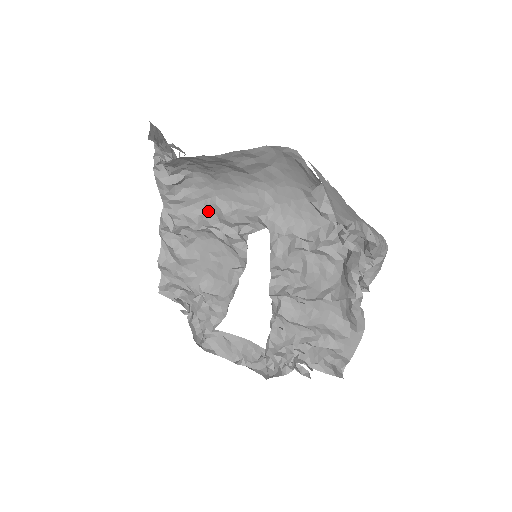
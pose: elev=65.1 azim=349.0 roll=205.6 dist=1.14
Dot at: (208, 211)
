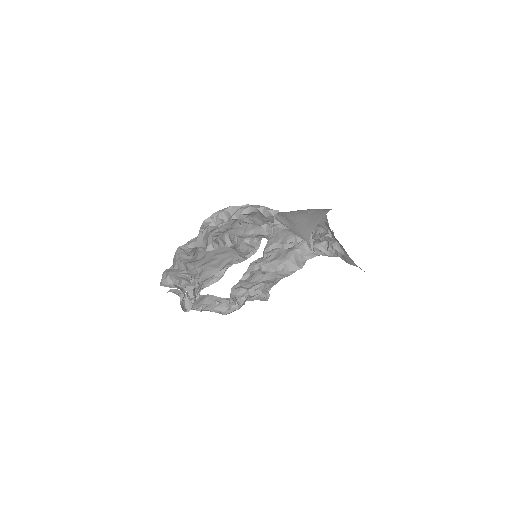
Dot at: (230, 230)
